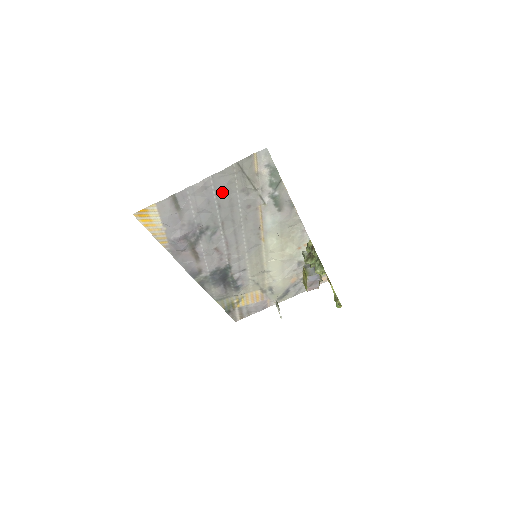
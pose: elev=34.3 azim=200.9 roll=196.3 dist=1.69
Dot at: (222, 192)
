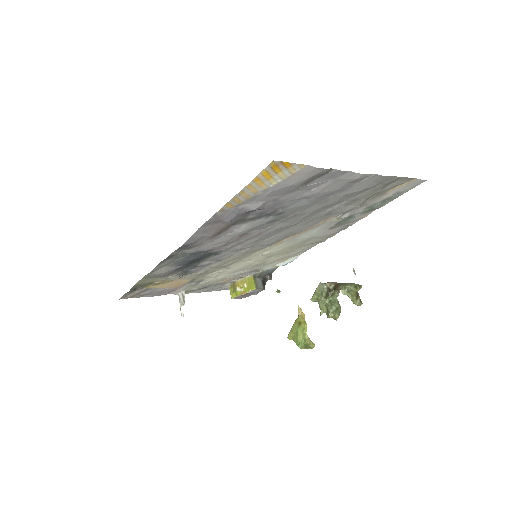
Dot at: (349, 192)
